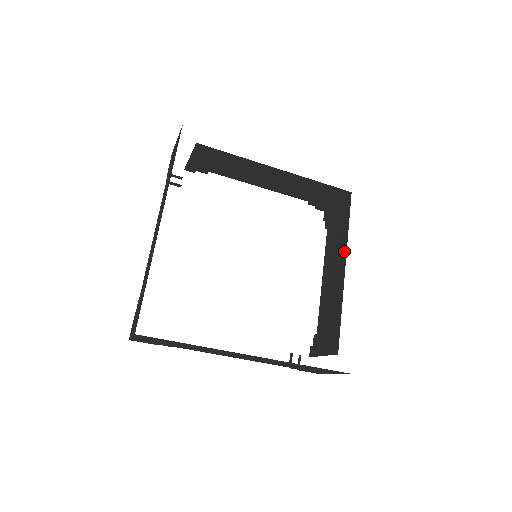
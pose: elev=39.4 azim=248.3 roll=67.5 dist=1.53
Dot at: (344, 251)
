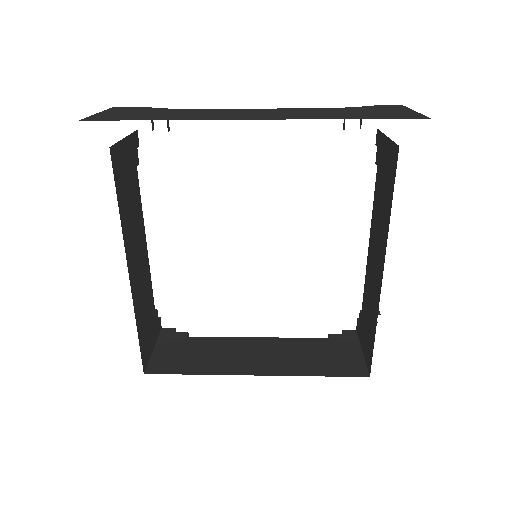
Dot at: (384, 246)
